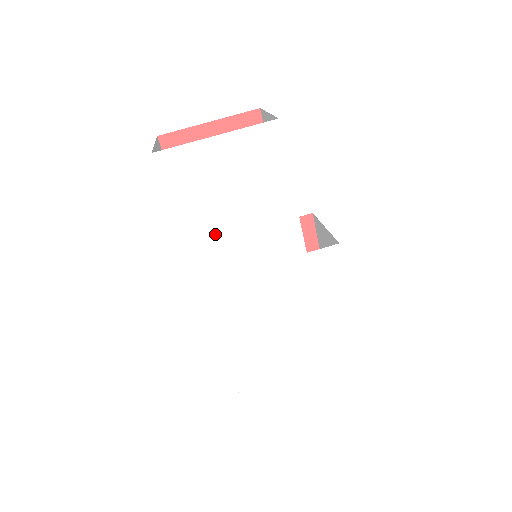
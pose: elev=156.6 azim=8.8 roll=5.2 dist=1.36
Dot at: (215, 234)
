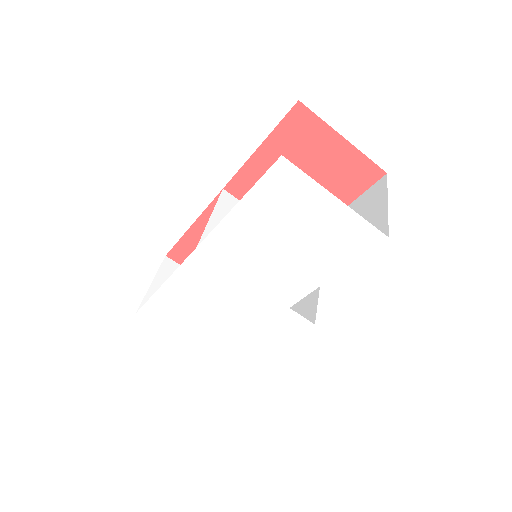
Dot at: (251, 240)
